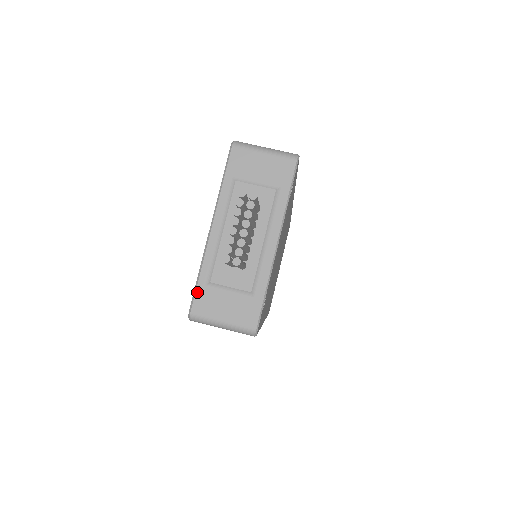
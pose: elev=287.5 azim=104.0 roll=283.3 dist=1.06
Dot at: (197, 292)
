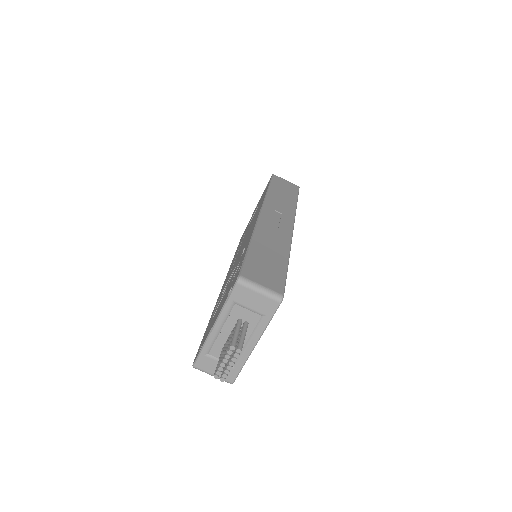
Dot at: (199, 357)
